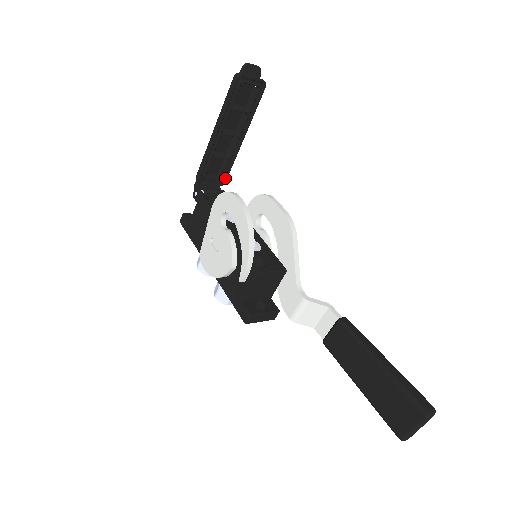
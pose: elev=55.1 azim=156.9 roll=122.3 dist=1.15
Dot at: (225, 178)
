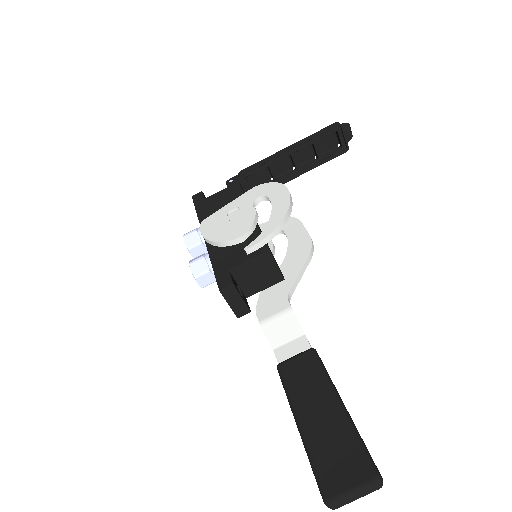
Dot at: occluded
